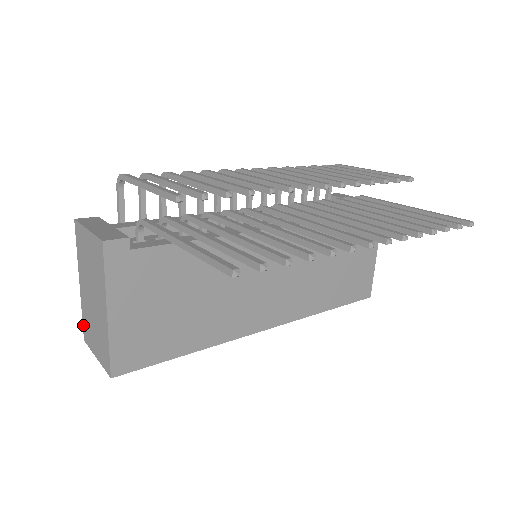
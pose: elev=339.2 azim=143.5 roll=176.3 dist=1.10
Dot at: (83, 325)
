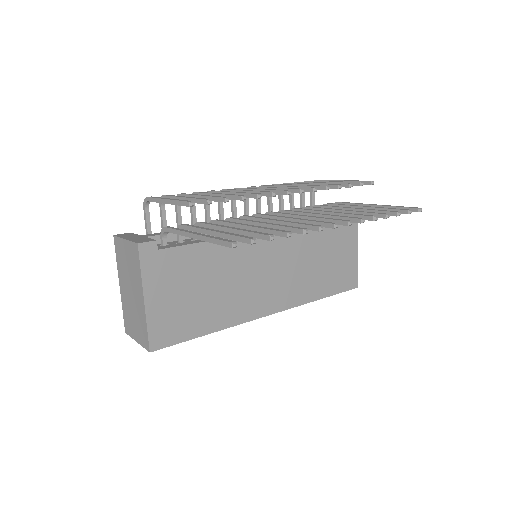
Dot at: (124, 320)
